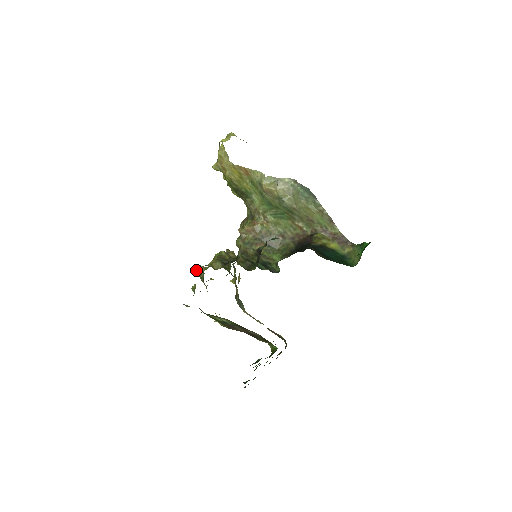
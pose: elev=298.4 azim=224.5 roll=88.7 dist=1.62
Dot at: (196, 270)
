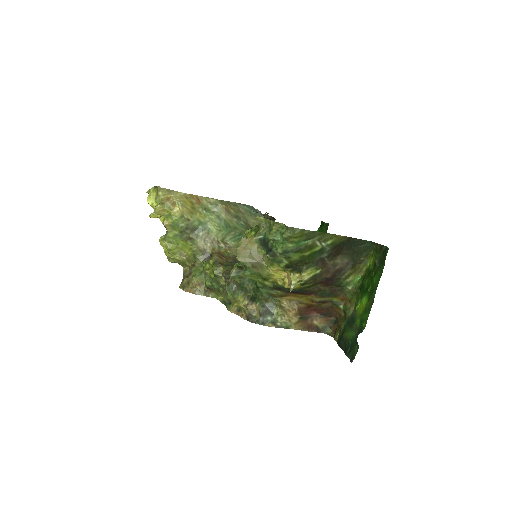
Dot at: (238, 250)
